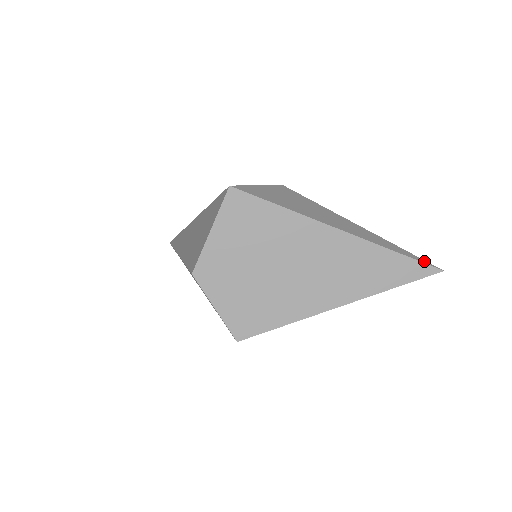
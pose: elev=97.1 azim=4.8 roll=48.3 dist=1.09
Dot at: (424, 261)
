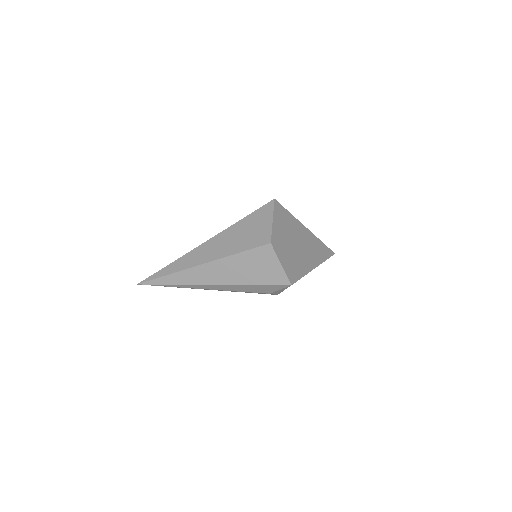
Dot at: (329, 249)
